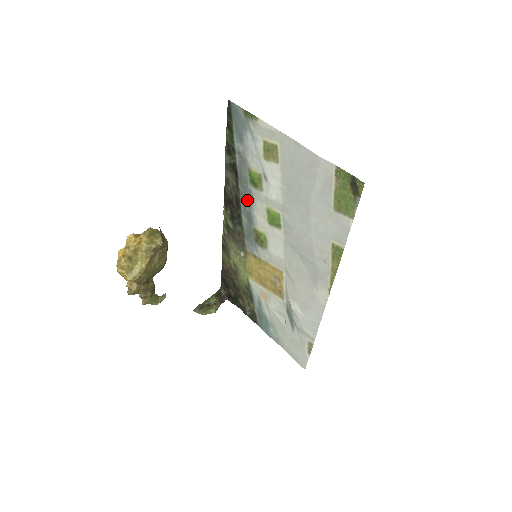
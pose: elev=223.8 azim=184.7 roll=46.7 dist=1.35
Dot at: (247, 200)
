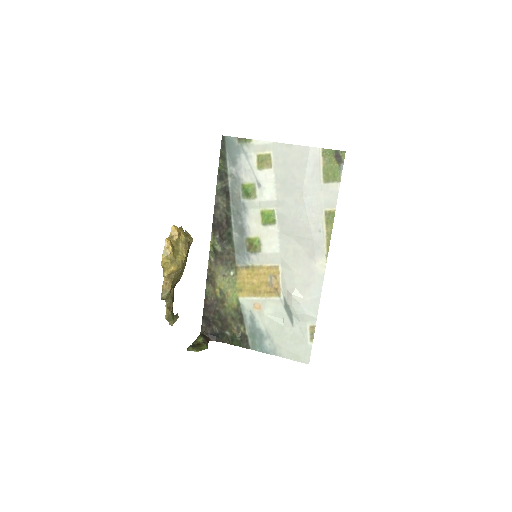
Dot at: (239, 214)
